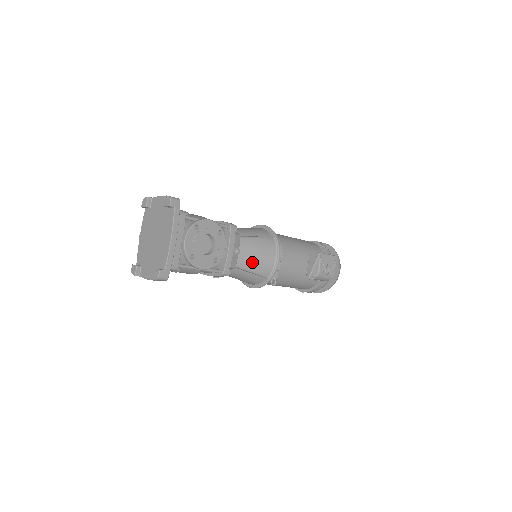
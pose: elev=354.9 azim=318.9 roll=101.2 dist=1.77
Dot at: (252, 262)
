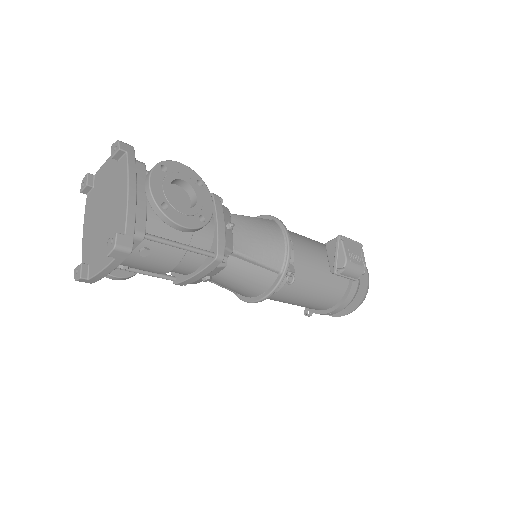
Dot at: (254, 245)
